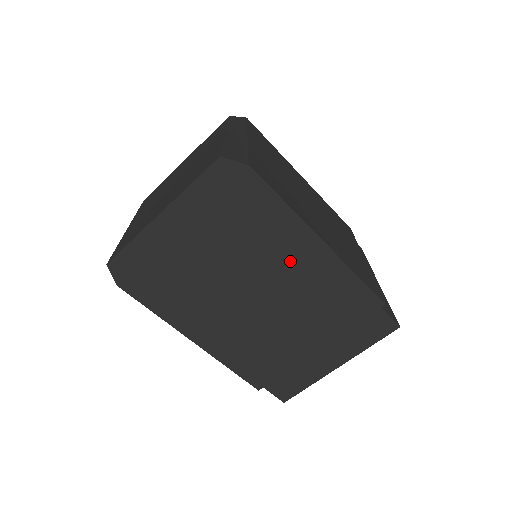
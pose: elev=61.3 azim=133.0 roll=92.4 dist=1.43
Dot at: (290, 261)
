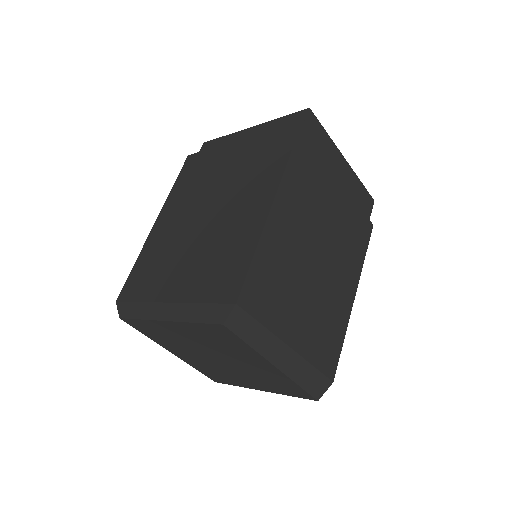
Dot at: occluded
